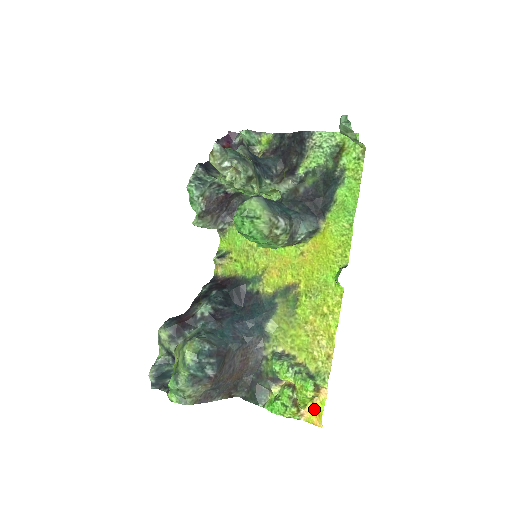
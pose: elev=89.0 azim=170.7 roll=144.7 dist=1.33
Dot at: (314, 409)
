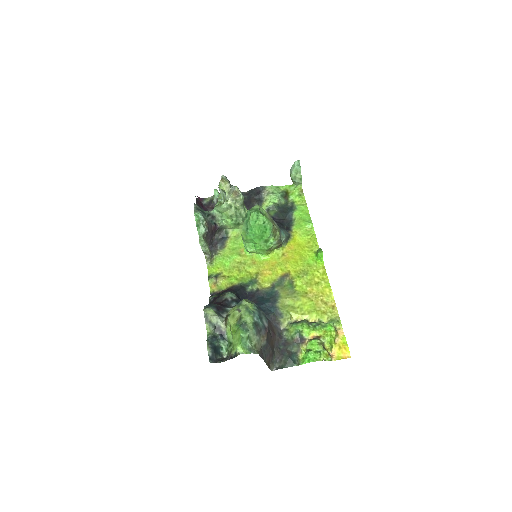
Dot at: (339, 347)
